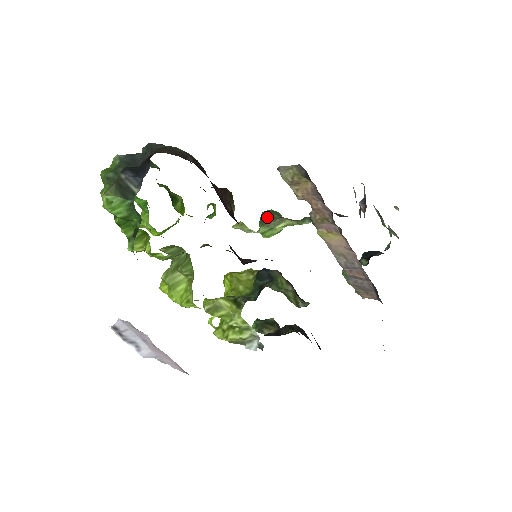
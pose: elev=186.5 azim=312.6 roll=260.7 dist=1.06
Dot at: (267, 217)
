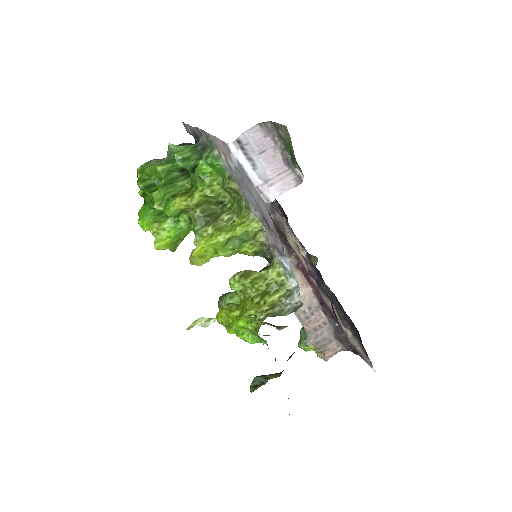
Dot at: occluded
